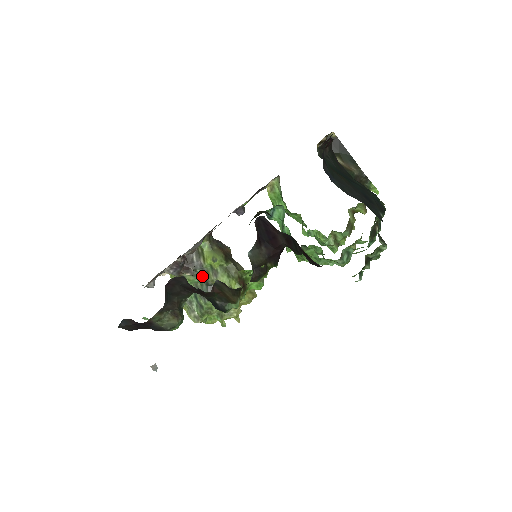
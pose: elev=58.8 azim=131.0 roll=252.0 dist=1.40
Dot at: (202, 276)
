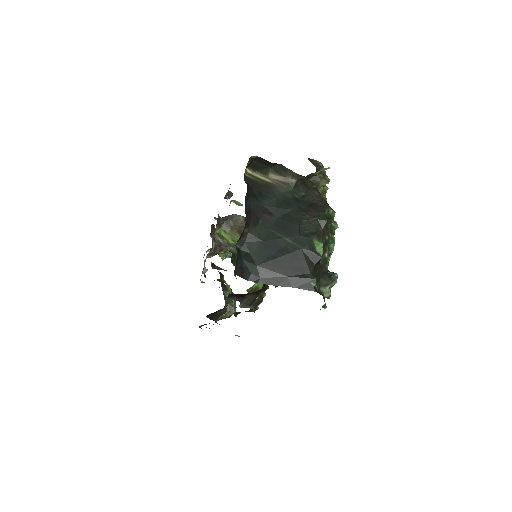
Dot at: (228, 286)
